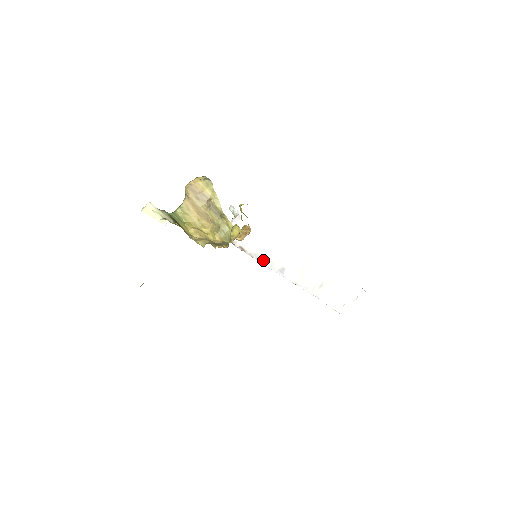
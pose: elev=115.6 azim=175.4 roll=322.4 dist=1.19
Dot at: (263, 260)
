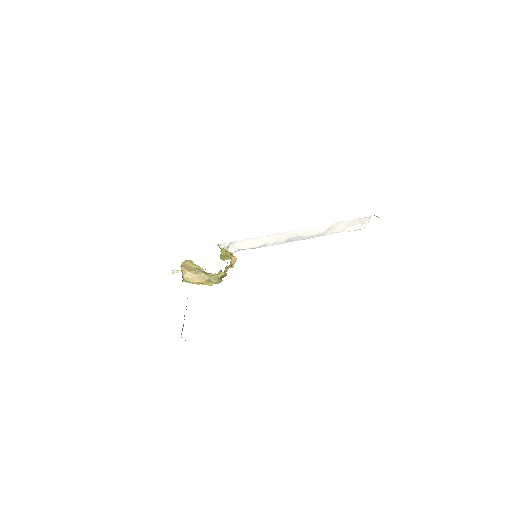
Dot at: (269, 245)
